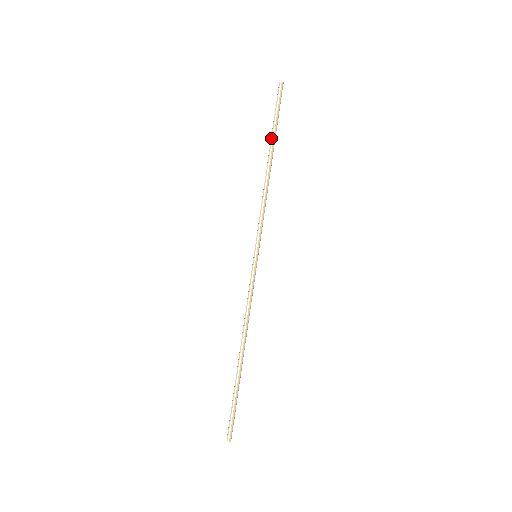
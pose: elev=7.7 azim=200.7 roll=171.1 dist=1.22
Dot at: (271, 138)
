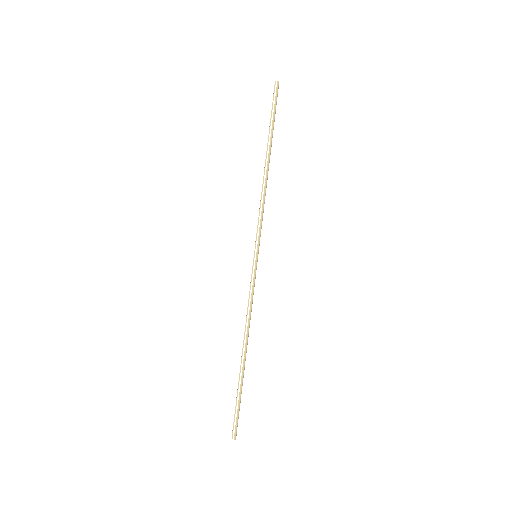
Dot at: (268, 138)
